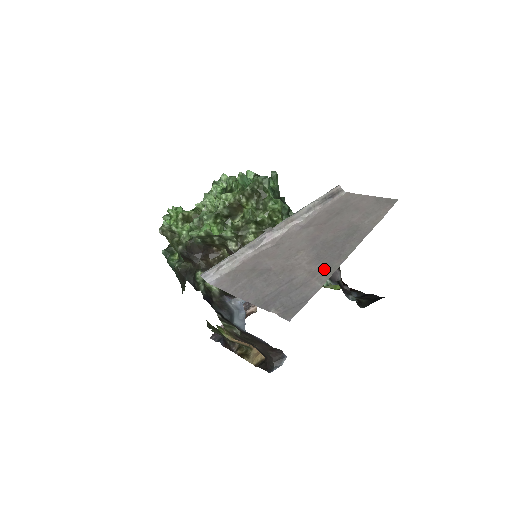
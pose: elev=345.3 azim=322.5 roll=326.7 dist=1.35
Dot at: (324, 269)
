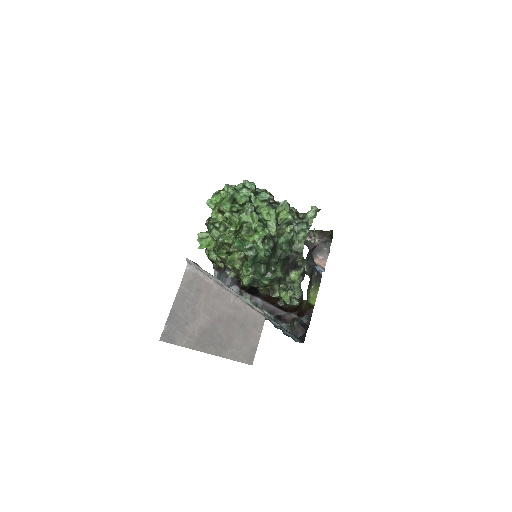
Dot at: (194, 341)
